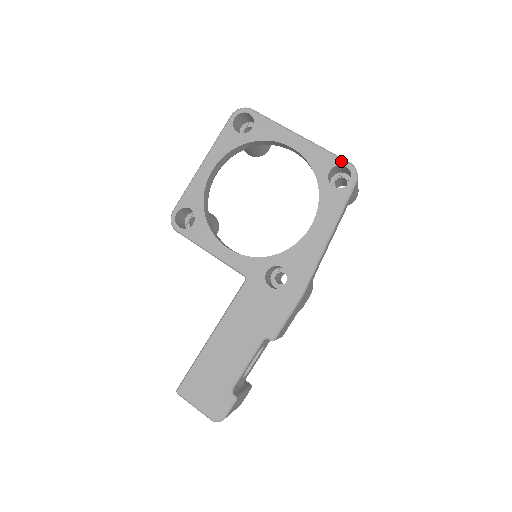
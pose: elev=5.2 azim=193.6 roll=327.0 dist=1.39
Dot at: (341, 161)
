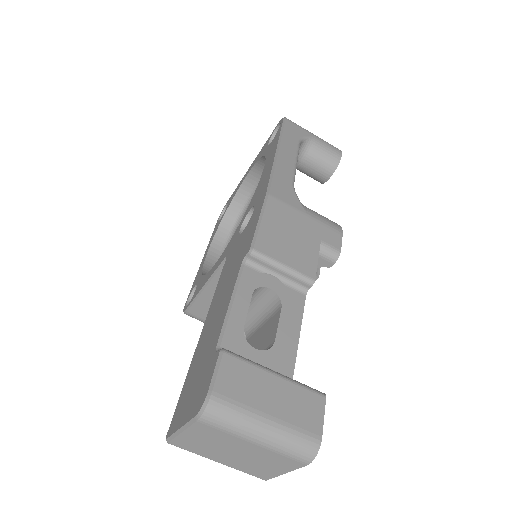
Dot at: (273, 132)
